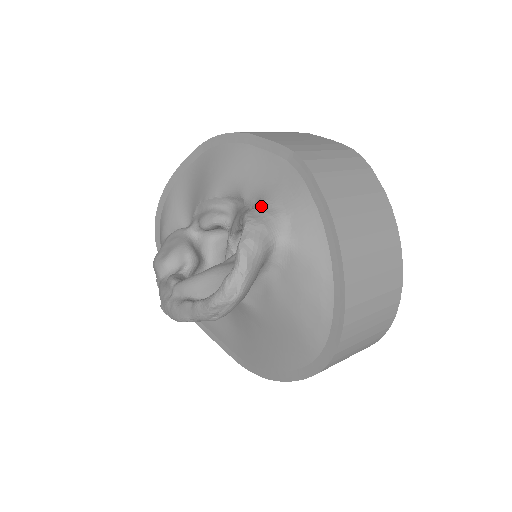
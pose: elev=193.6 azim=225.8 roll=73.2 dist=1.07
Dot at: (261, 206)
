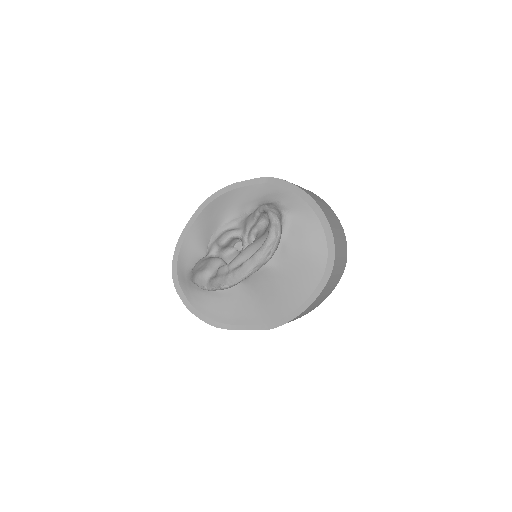
Dot at: occluded
